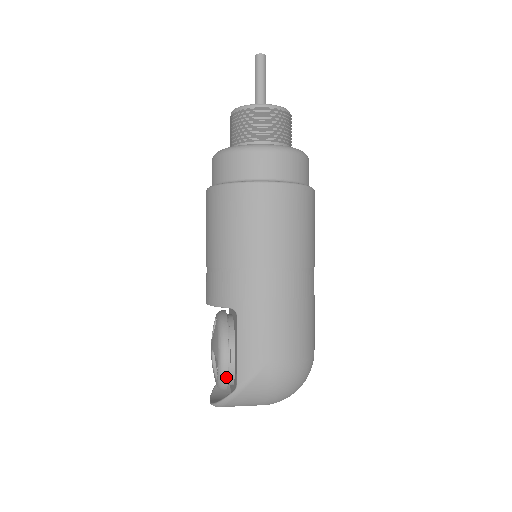
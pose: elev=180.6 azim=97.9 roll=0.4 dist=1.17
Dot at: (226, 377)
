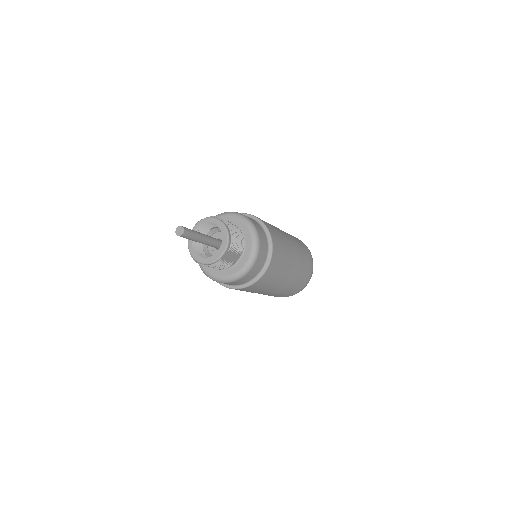
Dot at: occluded
